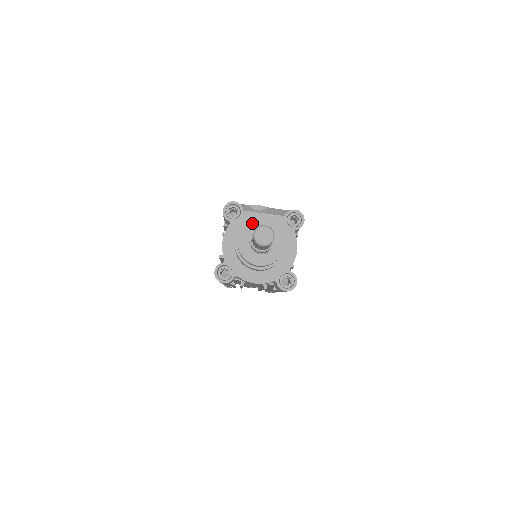
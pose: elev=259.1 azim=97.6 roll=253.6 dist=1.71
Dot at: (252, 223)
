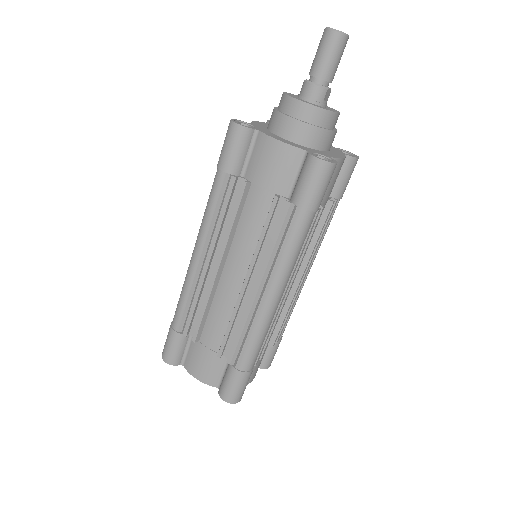
Dot at: occluded
